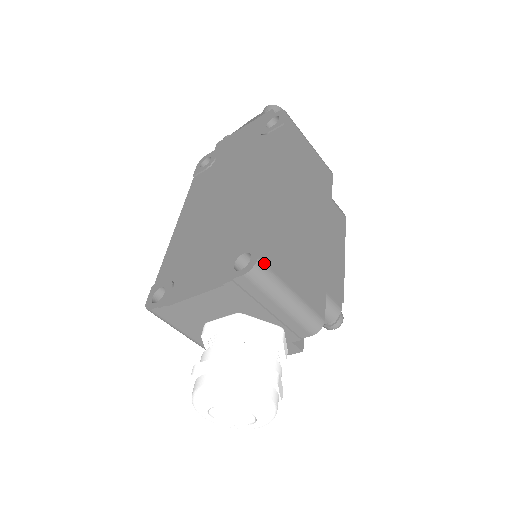
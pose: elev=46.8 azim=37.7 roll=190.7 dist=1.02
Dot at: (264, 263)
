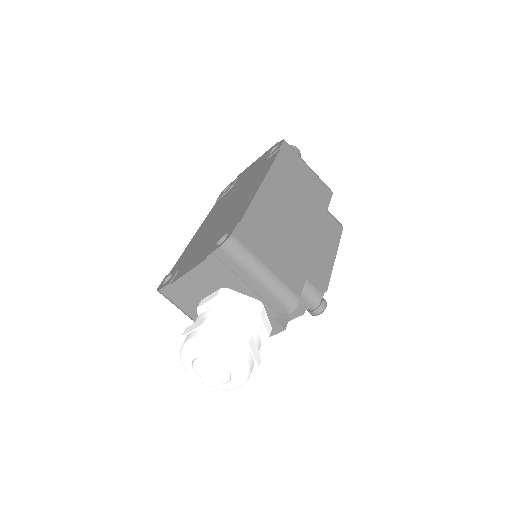
Dot at: (238, 239)
